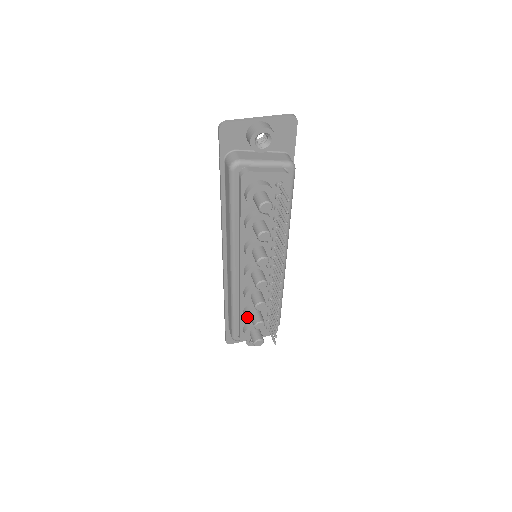
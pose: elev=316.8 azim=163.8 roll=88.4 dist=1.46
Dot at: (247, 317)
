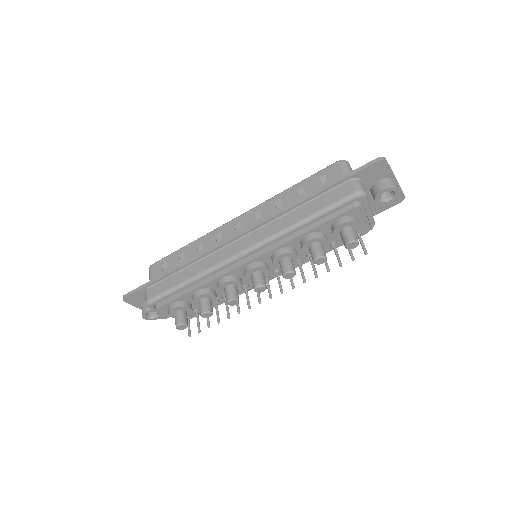
Dot at: (197, 298)
